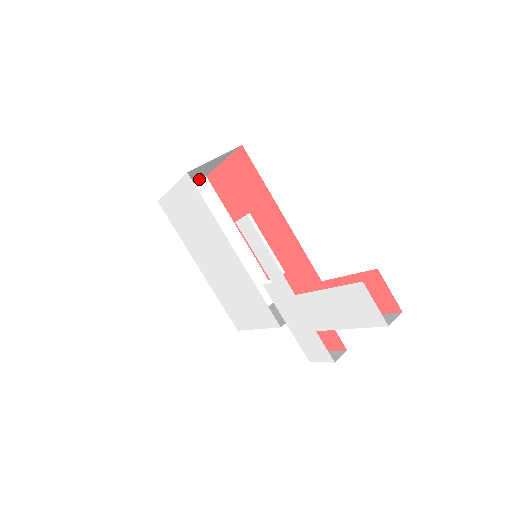
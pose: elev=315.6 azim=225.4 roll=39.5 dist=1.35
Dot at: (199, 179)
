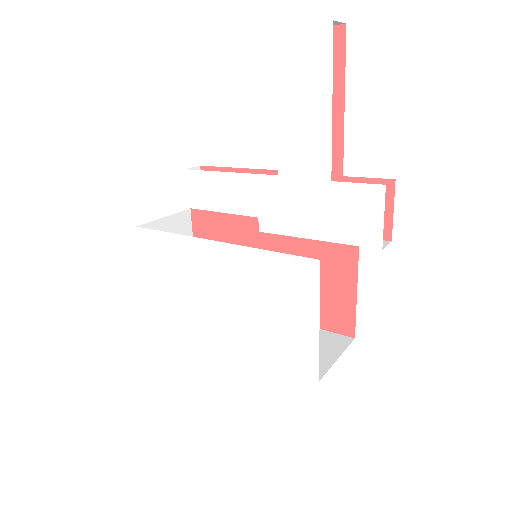
Dot at: occluded
